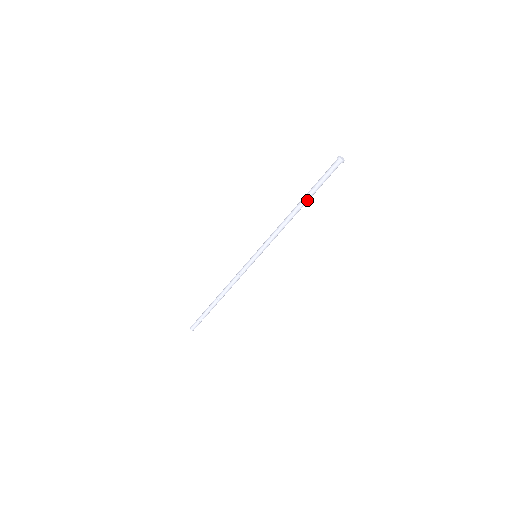
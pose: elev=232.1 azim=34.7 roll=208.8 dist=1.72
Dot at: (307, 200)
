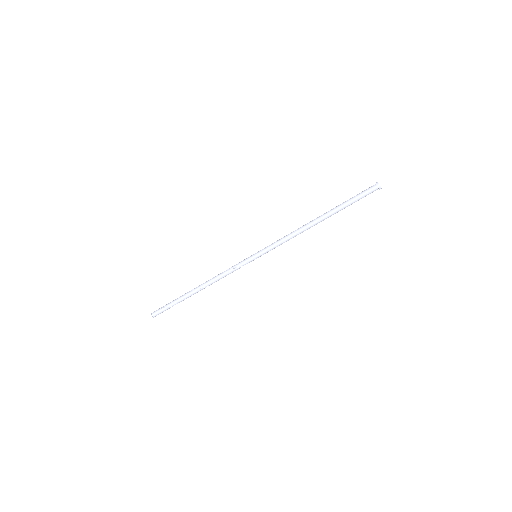
Dot at: (331, 214)
